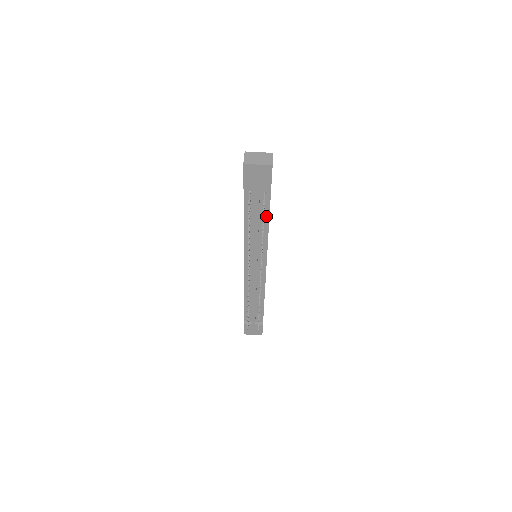
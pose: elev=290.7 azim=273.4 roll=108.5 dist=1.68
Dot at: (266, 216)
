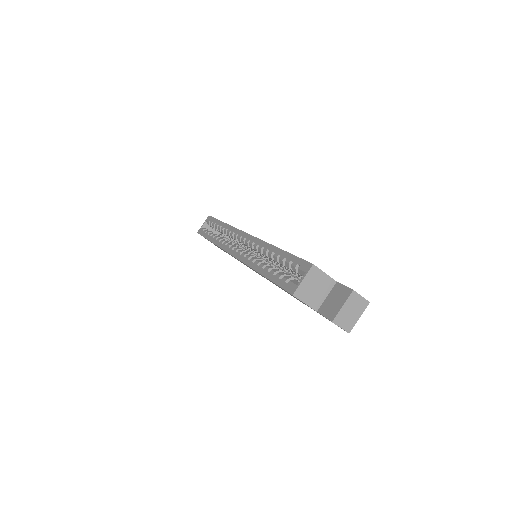
Dot at: occluded
